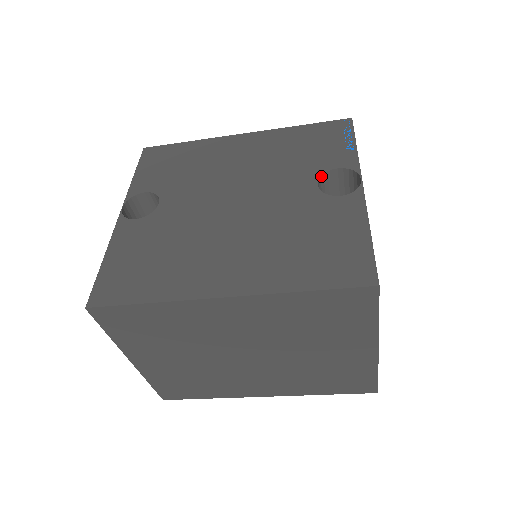
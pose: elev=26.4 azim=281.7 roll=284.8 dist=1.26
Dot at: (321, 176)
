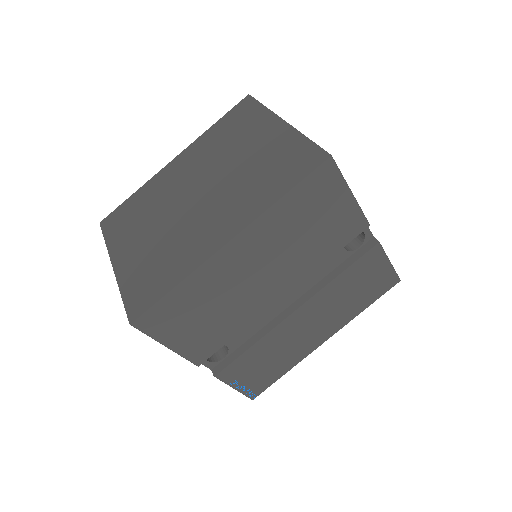
Dot at: occluded
